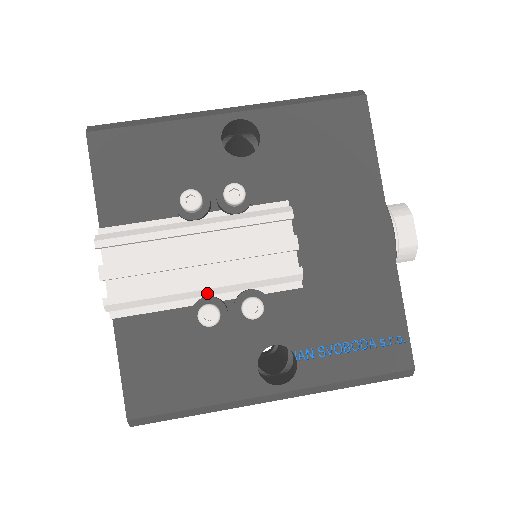
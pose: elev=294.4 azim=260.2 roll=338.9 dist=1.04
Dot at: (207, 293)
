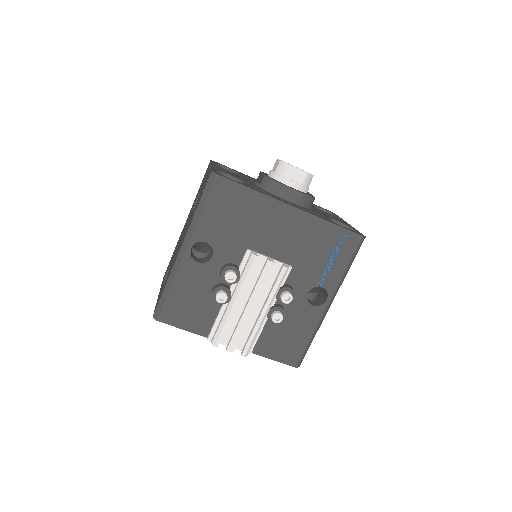
Dot at: (267, 313)
